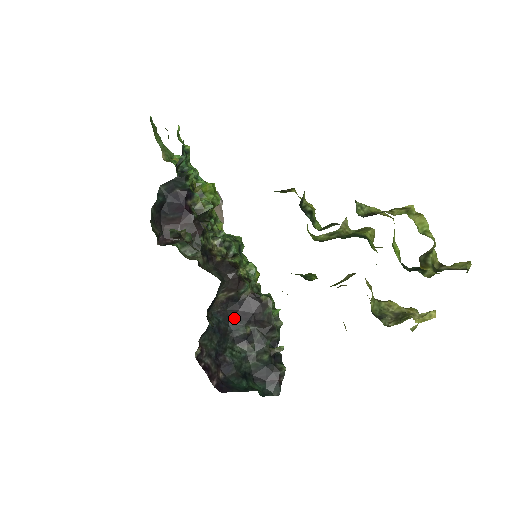
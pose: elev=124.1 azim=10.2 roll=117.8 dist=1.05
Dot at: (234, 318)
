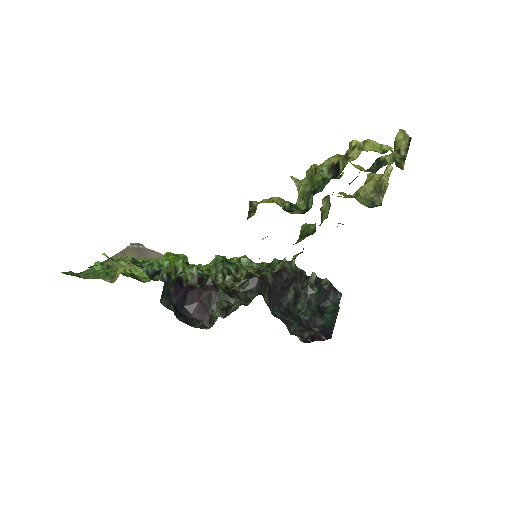
Dot at: (280, 297)
